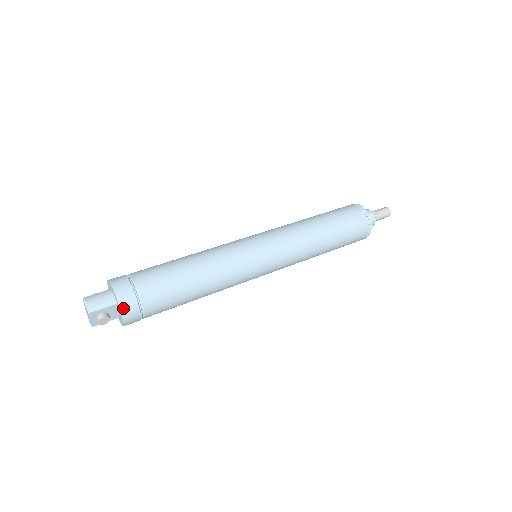
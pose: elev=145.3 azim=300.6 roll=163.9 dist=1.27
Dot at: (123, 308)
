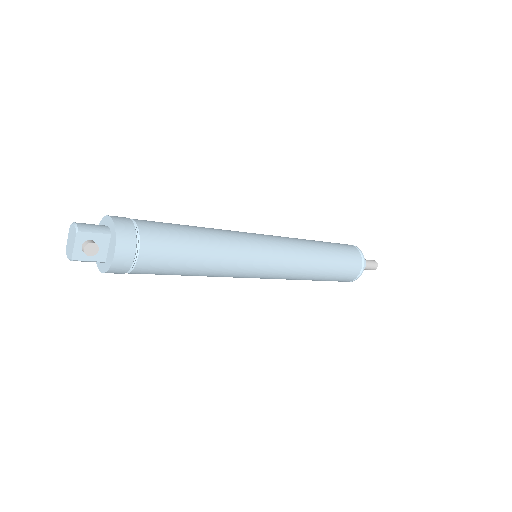
Dot at: (119, 235)
